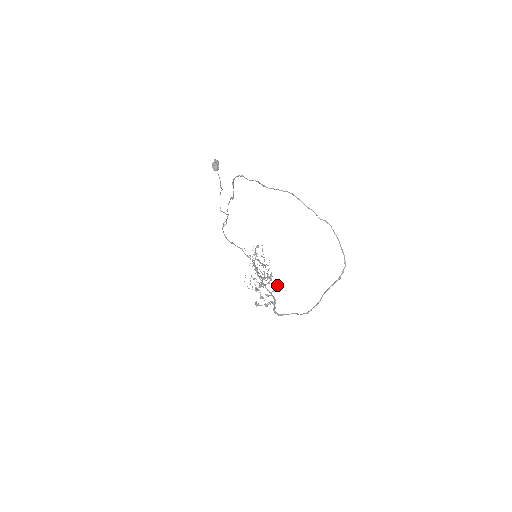
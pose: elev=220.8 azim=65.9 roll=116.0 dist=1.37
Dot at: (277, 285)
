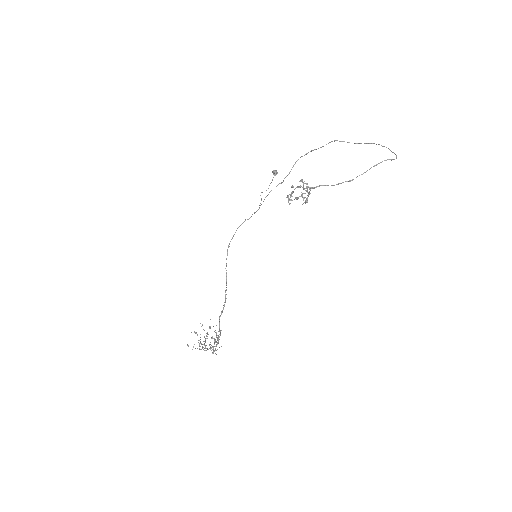
Dot at: occluded
